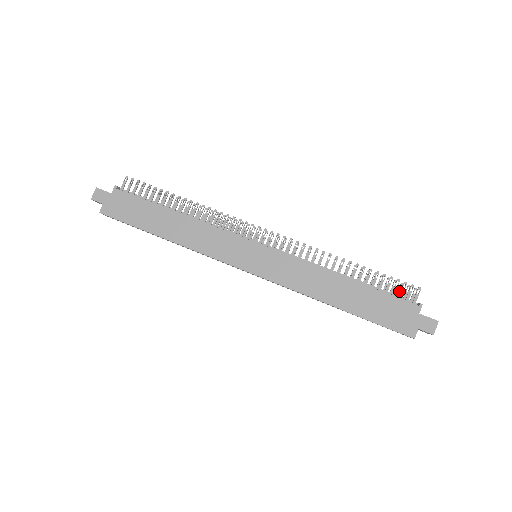
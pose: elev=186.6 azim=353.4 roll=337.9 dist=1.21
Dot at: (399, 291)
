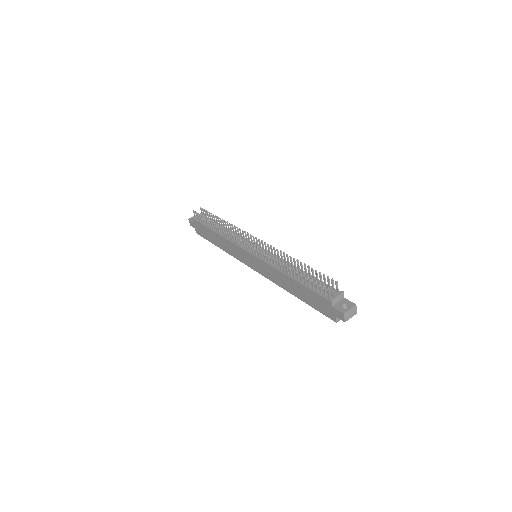
Dot at: (328, 283)
